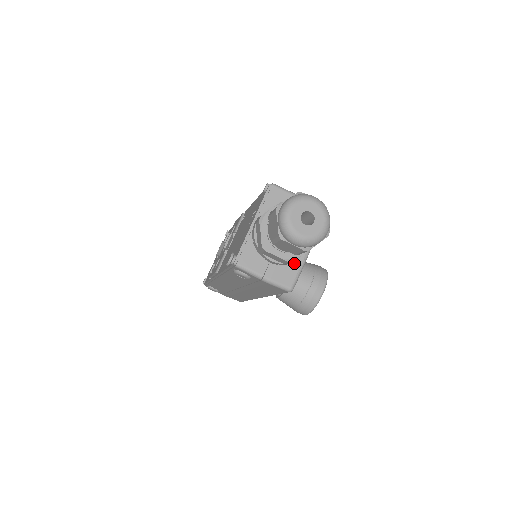
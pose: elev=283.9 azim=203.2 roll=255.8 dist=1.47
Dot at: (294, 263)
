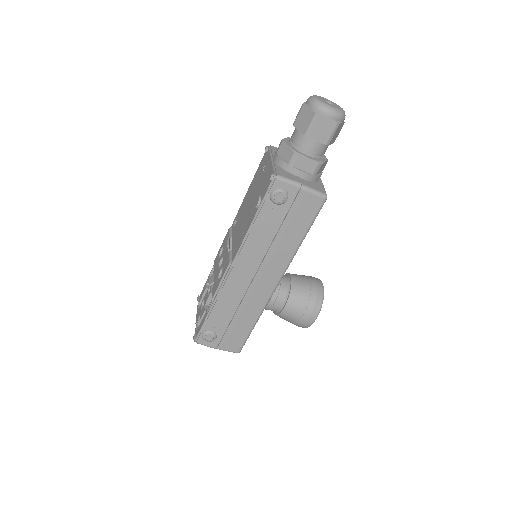
Dot at: (317, 182)
